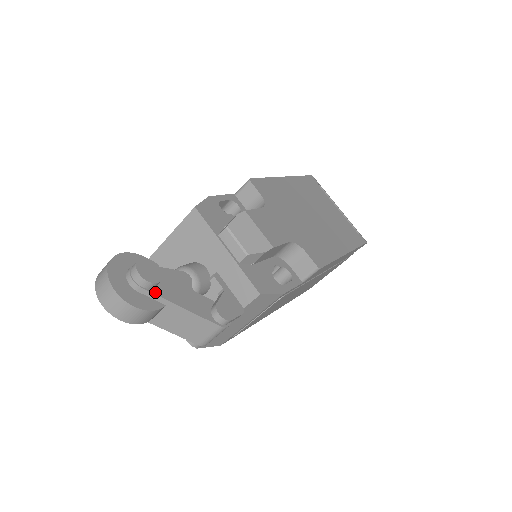
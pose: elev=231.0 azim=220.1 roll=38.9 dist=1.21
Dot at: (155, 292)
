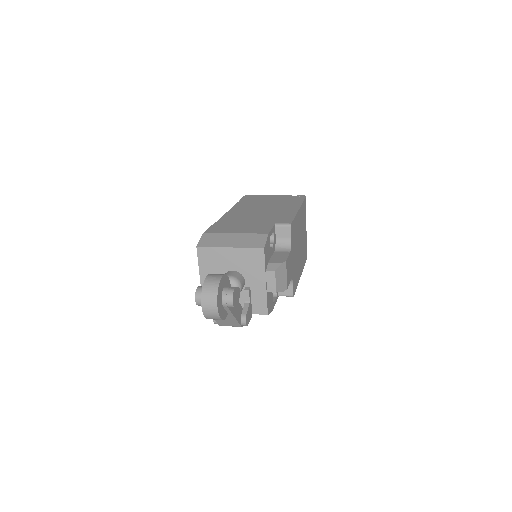
Dot at: (230, 309)
